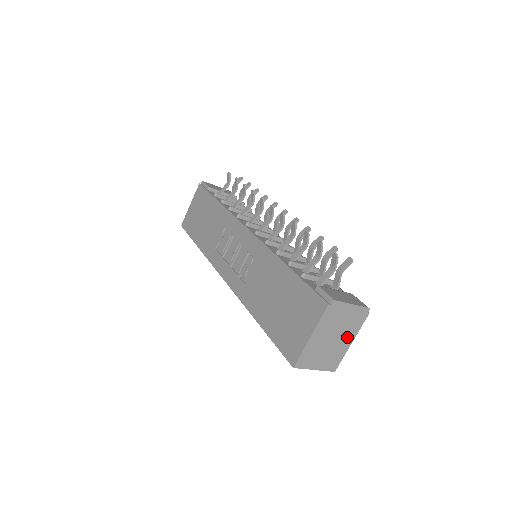
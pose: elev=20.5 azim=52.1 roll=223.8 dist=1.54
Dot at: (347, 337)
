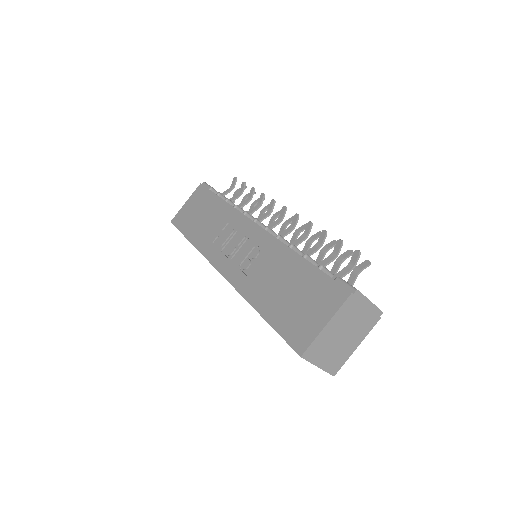
Dot at: (356, 338)
